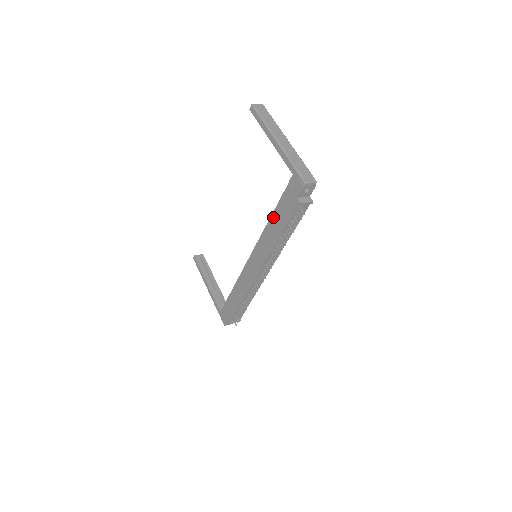
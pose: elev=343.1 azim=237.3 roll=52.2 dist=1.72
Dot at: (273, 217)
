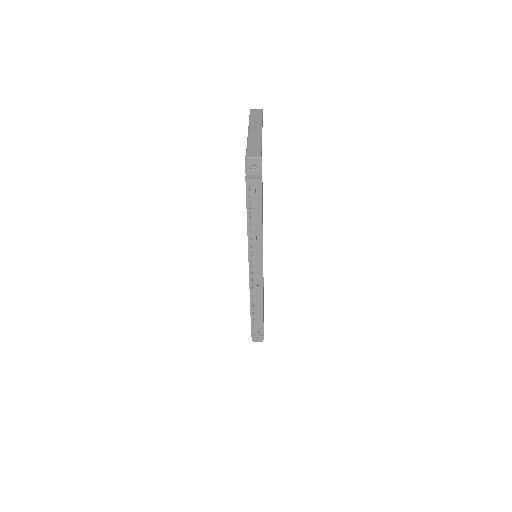
Dot at: occluded
